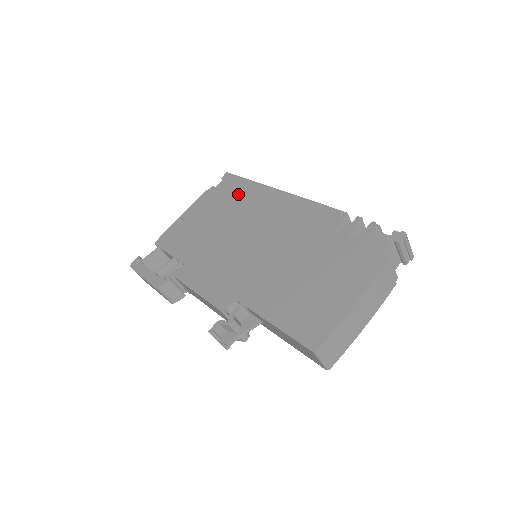
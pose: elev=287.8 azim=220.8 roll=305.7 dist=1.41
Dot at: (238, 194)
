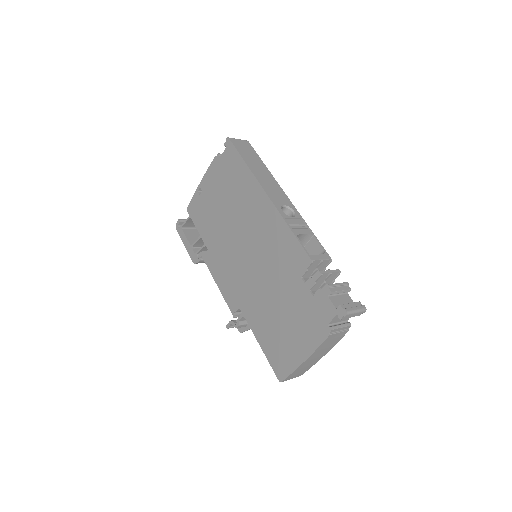
Dot at: (237, 180)
